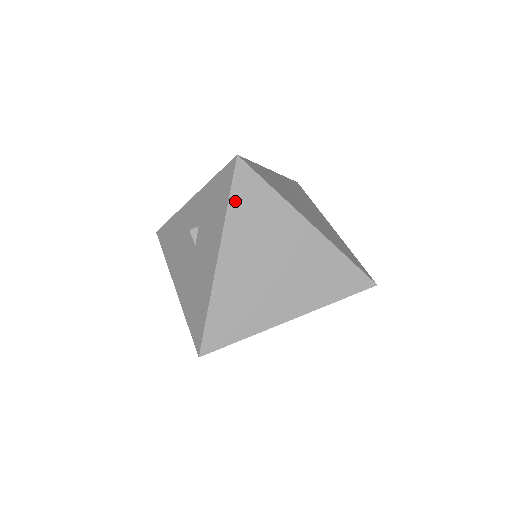
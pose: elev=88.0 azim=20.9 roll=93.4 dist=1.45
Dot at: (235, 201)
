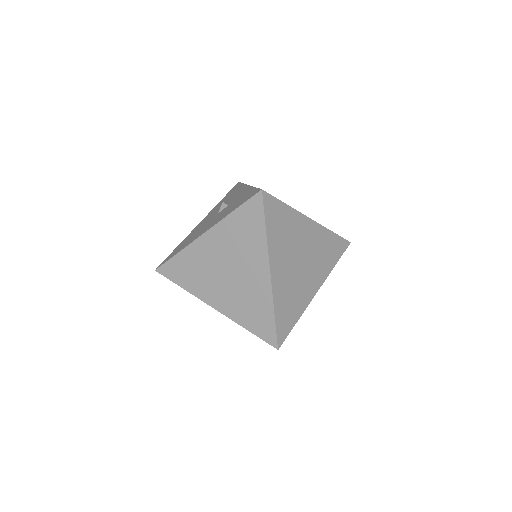
Dot at: (238, 214)
